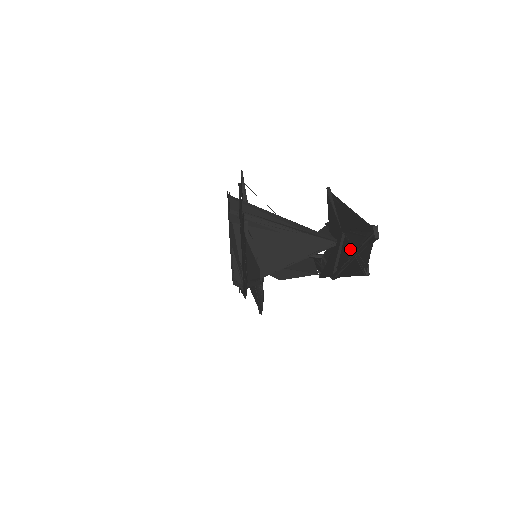
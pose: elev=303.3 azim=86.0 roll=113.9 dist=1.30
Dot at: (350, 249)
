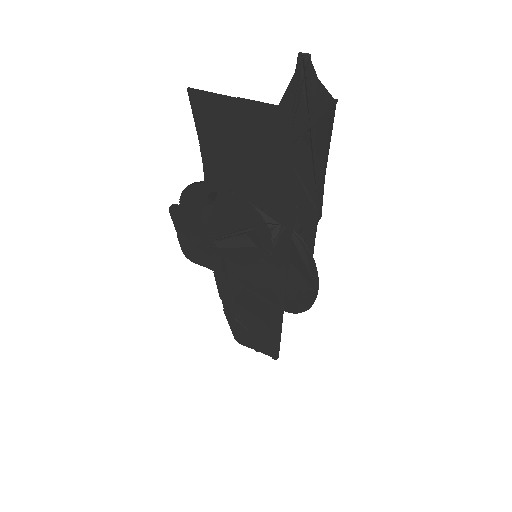
Dot at: (304, 143)
